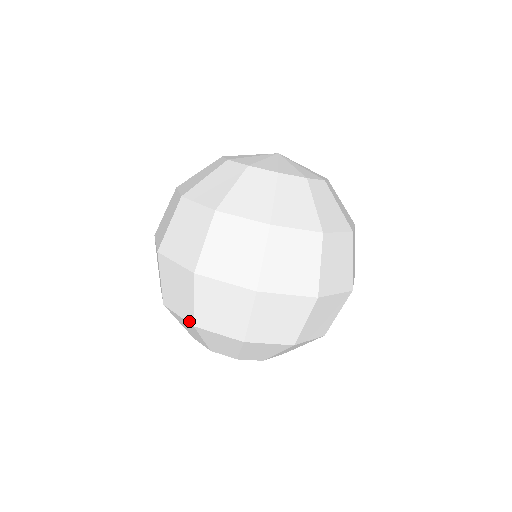
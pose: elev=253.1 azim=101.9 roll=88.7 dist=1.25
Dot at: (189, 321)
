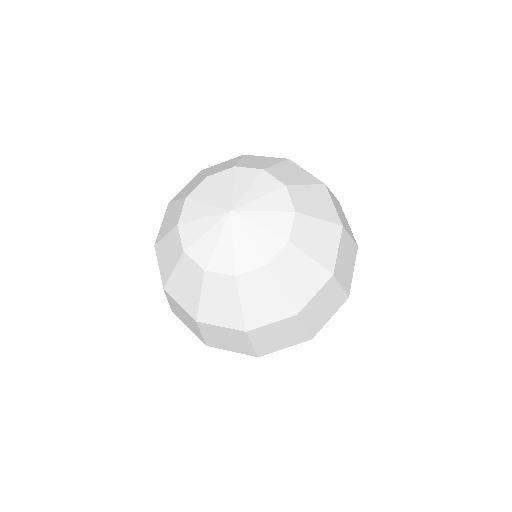
Dot at: occluded
